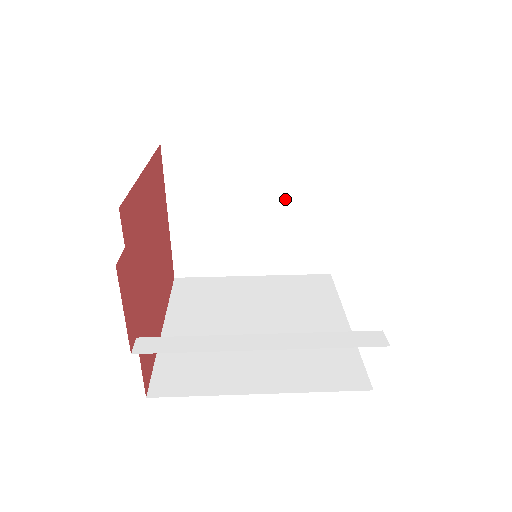
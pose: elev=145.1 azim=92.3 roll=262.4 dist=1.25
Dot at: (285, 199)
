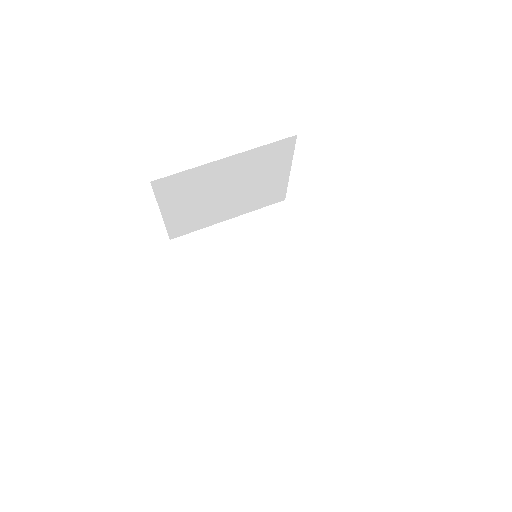
Dot at: (252, 177)
